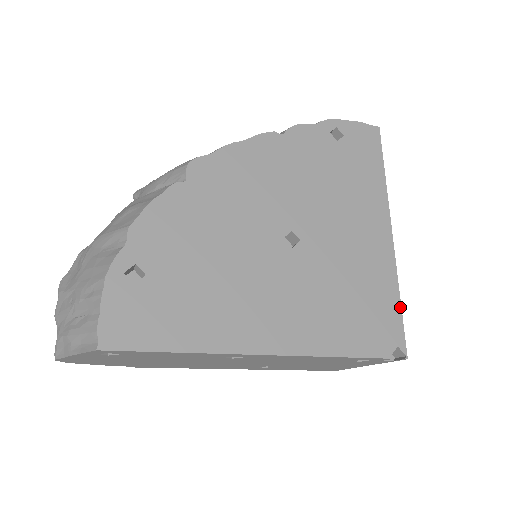
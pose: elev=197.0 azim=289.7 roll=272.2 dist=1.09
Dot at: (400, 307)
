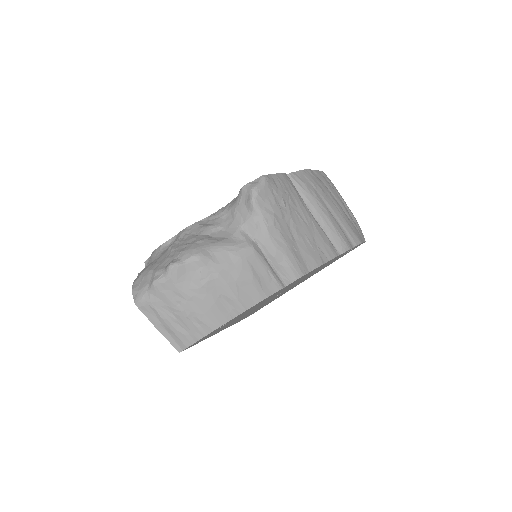
Dot at: occluded
